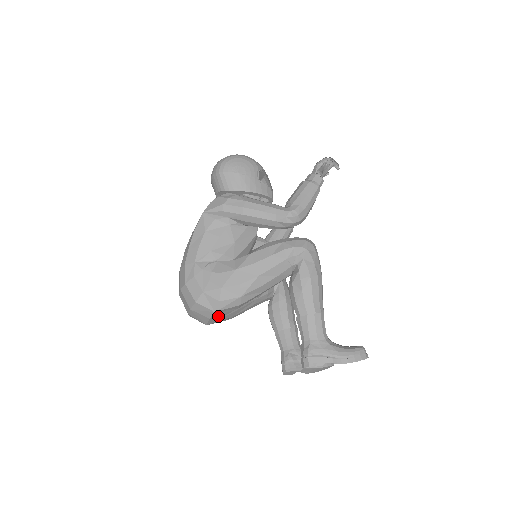
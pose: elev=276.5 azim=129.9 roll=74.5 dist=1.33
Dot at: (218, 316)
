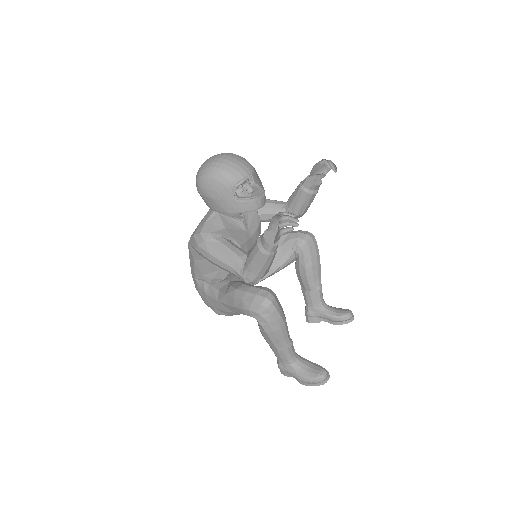
Dot at: occluded
